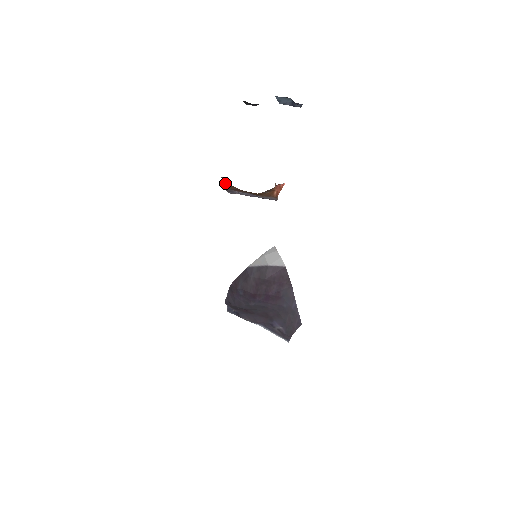
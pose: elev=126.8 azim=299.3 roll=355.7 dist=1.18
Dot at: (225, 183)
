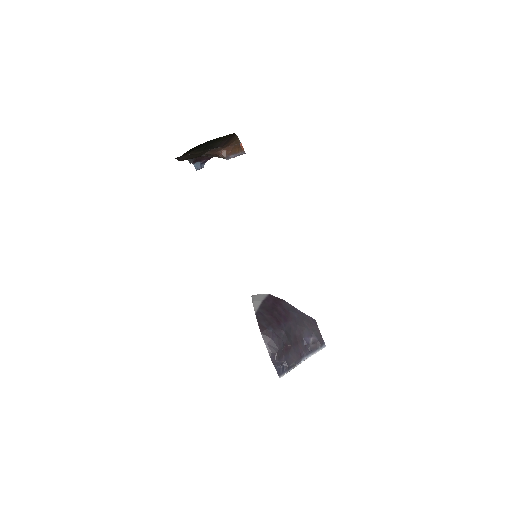
Dot at: (224, 154)
